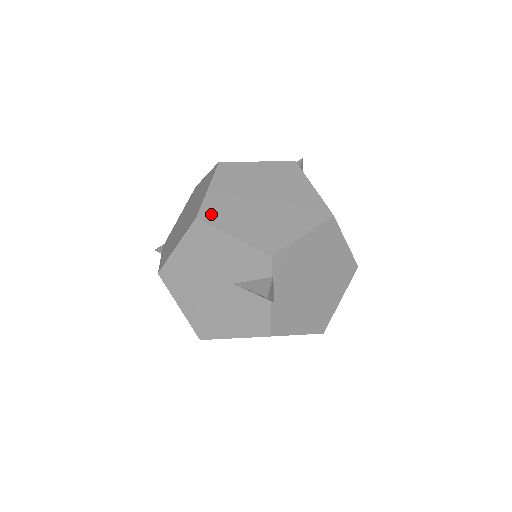
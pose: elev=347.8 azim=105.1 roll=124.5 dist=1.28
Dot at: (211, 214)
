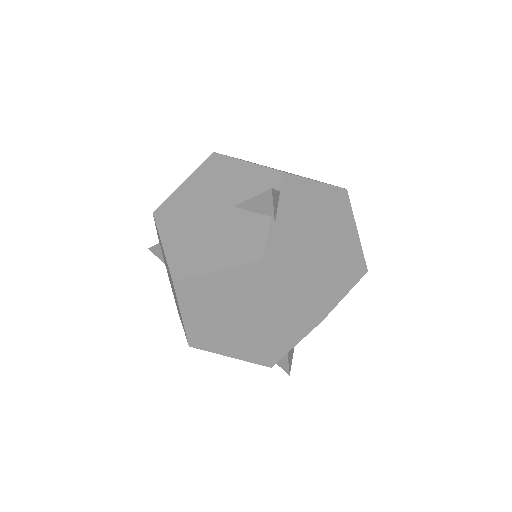
Dot at: occluded
